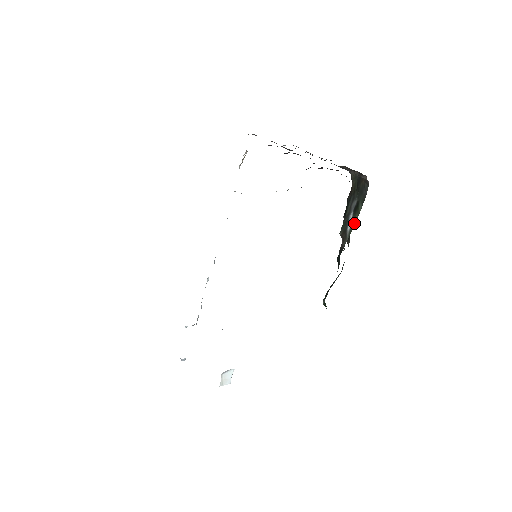
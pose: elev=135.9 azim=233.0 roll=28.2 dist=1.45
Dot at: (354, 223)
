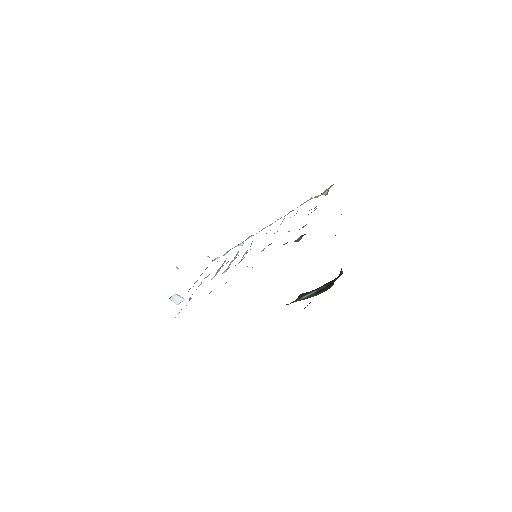
Dot at: (309, 297)
